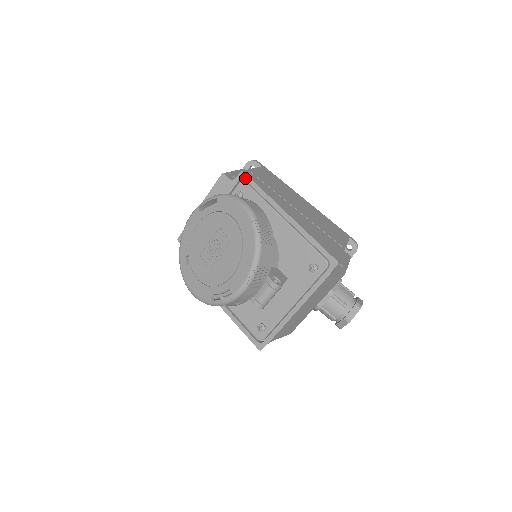
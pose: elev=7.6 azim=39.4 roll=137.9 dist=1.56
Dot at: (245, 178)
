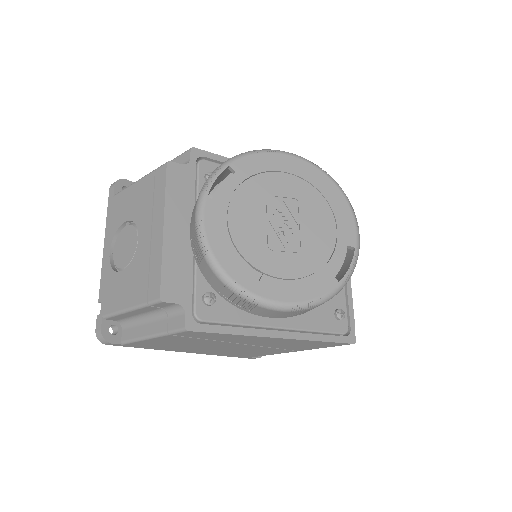
Dot at: (202, 154)
